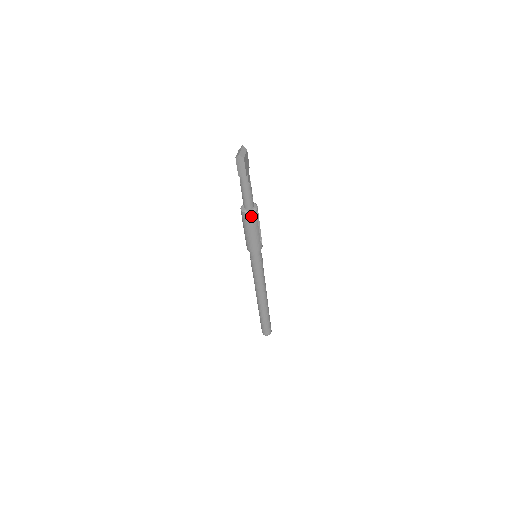
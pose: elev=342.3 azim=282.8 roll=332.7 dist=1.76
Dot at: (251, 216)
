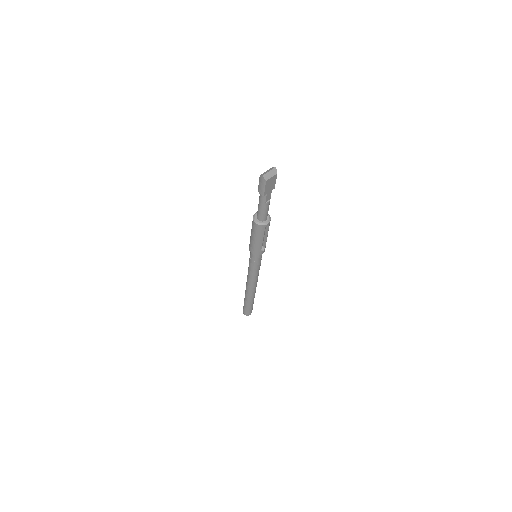
Dot at: (258, 227)
